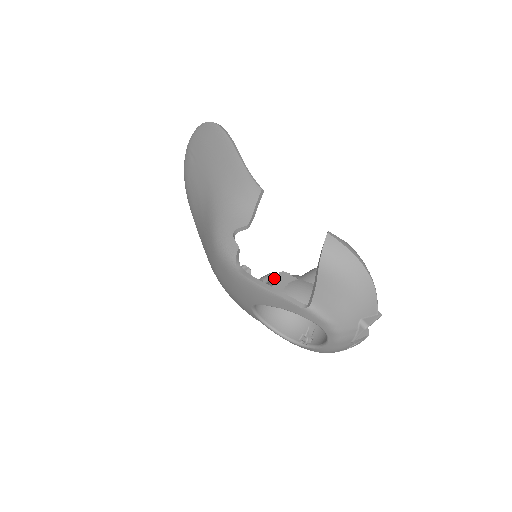
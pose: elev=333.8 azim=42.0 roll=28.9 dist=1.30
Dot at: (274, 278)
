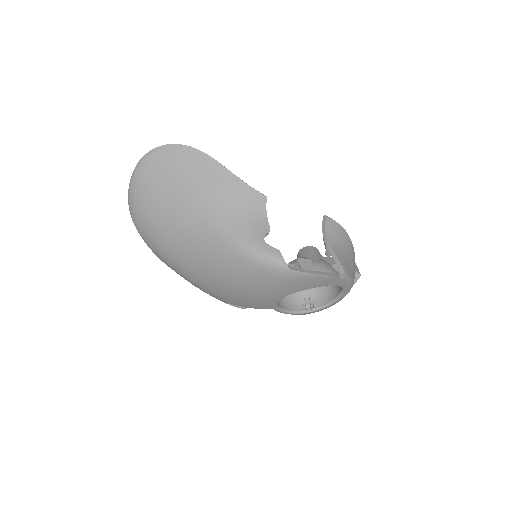
Dot at: occluded
